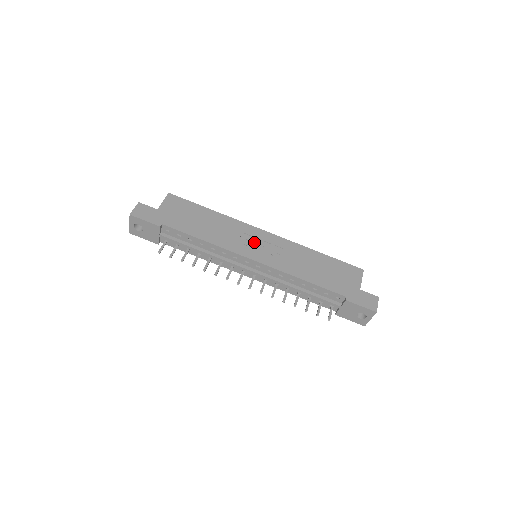
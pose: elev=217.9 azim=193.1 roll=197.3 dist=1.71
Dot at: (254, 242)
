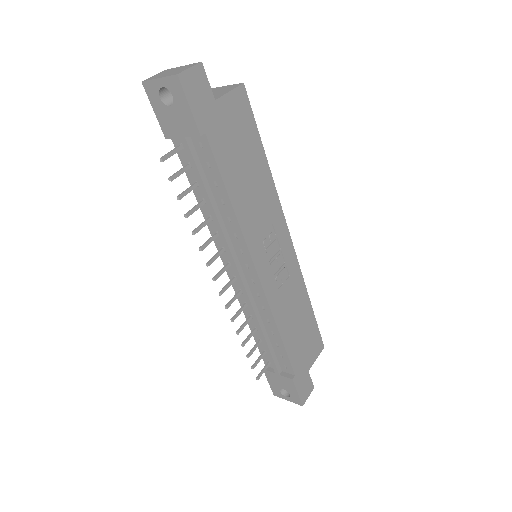
Dot at: (274, 247)
